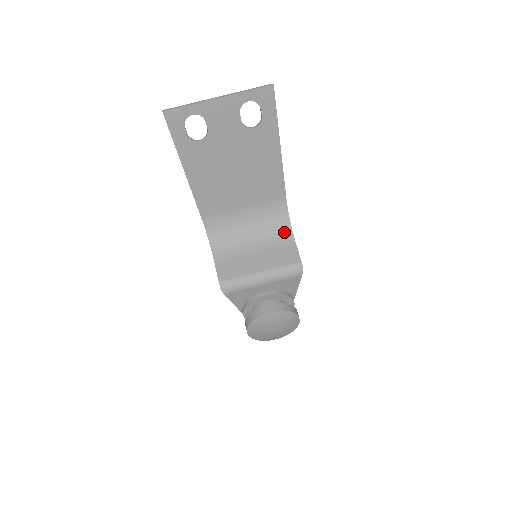
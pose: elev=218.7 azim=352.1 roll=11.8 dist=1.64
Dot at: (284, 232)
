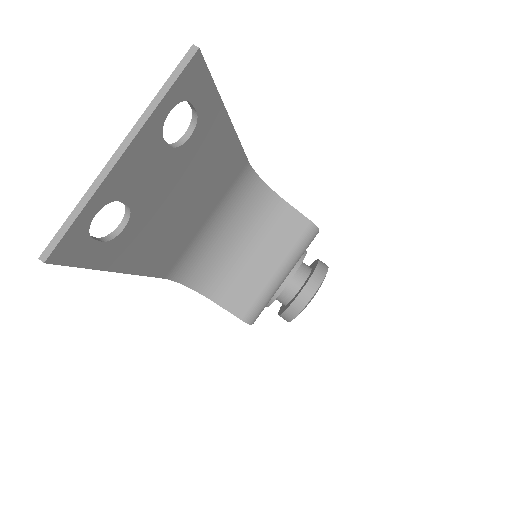
Dot at: (266, 201)
